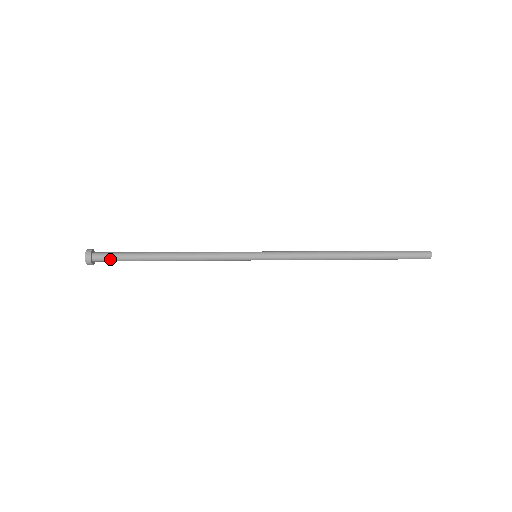
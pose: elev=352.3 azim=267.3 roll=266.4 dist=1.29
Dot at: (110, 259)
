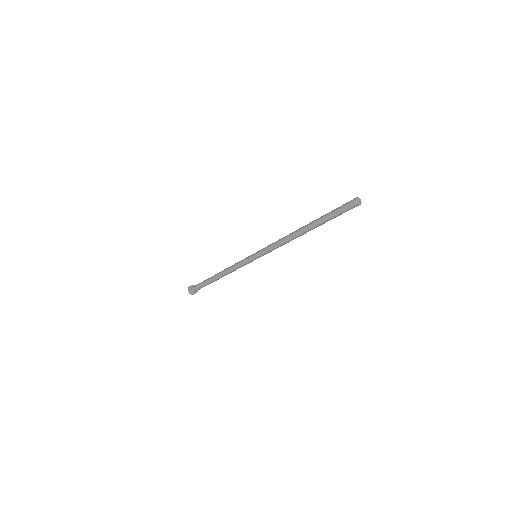
Dot at: (198, 288)
